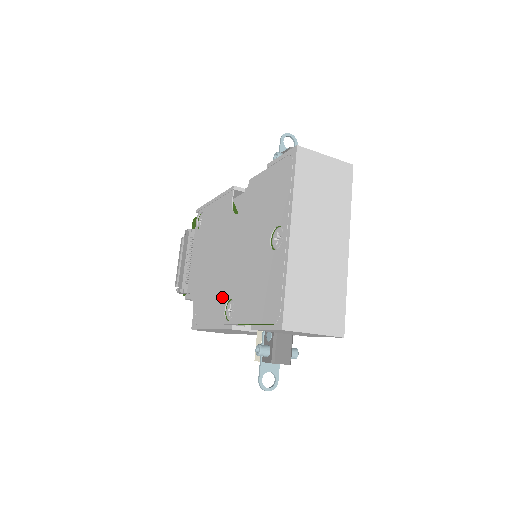
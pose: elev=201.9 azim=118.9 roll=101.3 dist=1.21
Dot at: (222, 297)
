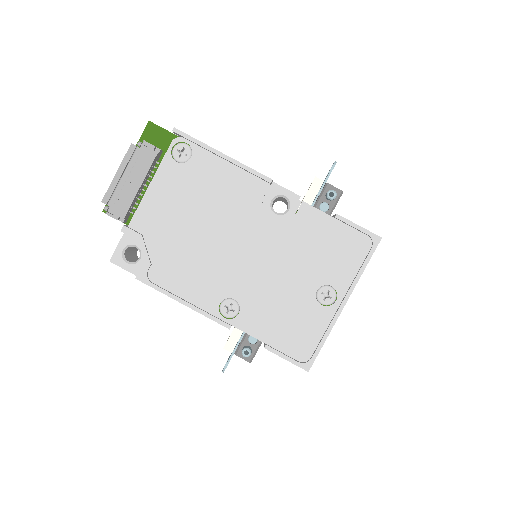
Dot at: (219, 288)
